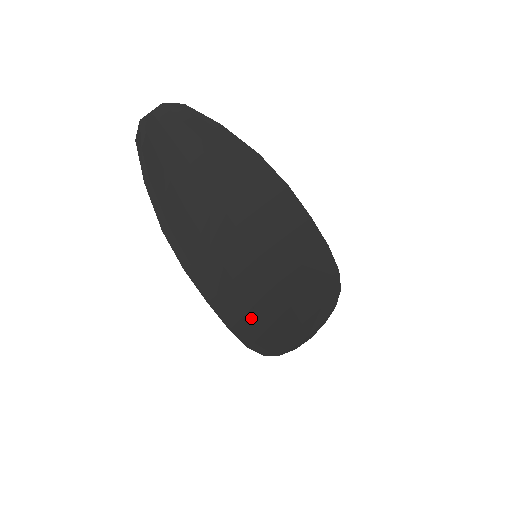
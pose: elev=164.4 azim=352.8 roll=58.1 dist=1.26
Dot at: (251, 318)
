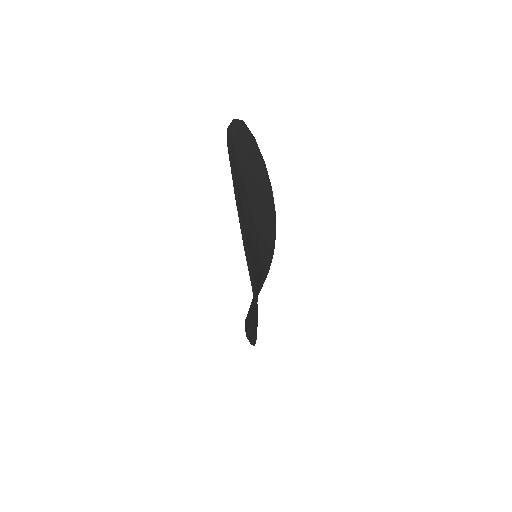
Dot at: occluded
